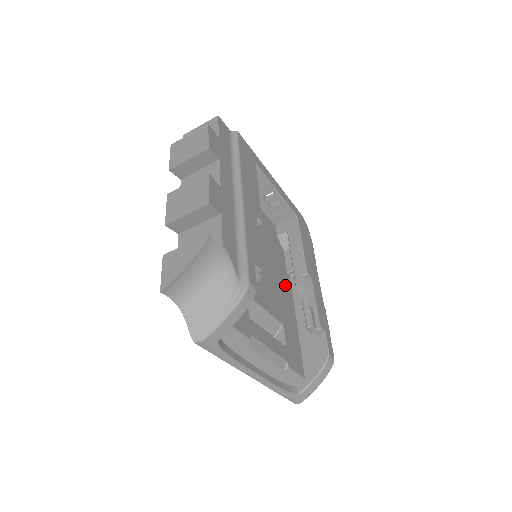
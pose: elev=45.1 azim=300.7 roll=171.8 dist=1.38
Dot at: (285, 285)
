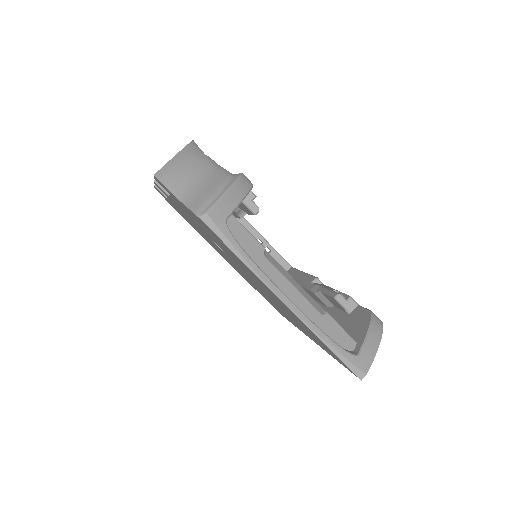
Dot at: occluded
